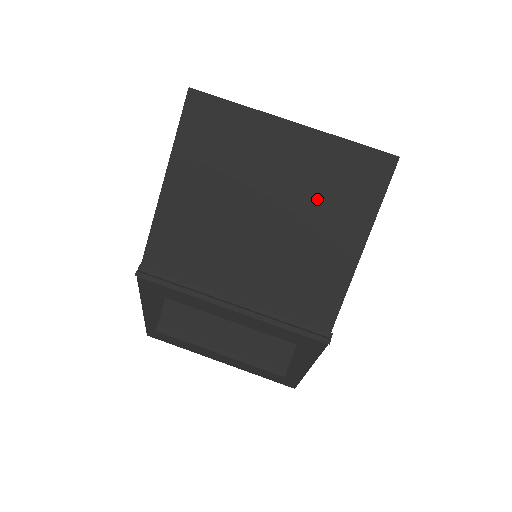
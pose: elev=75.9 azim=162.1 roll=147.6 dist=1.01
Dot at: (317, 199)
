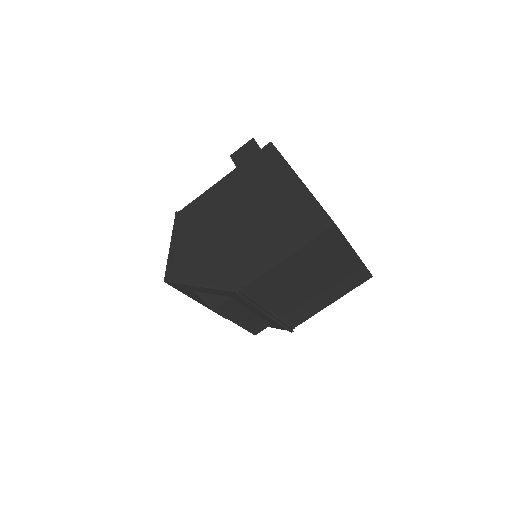
Dot at: (336, 282)
